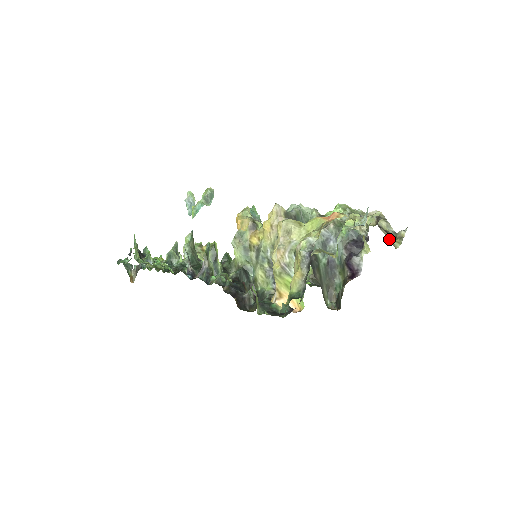
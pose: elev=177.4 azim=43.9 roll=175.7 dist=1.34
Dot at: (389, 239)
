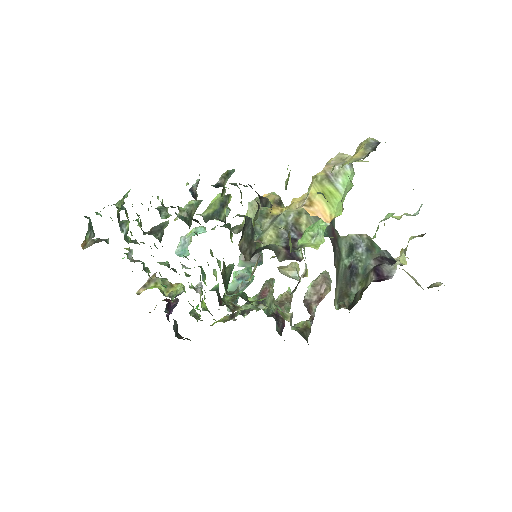
Dot at: occluded
